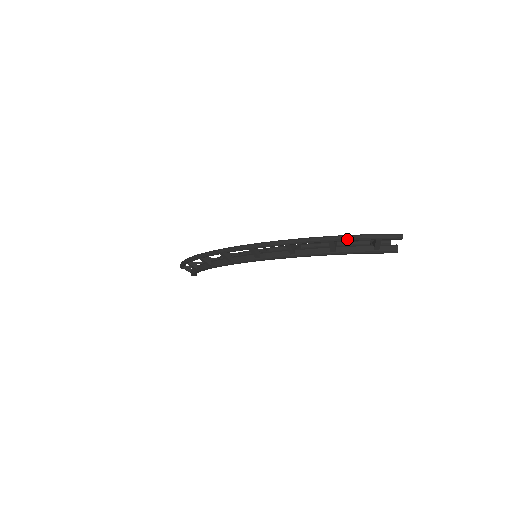
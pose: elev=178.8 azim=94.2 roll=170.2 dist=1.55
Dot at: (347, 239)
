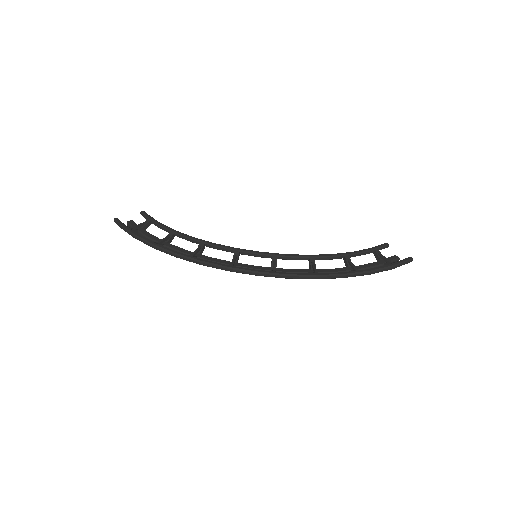
Dot at: (374, 273)
